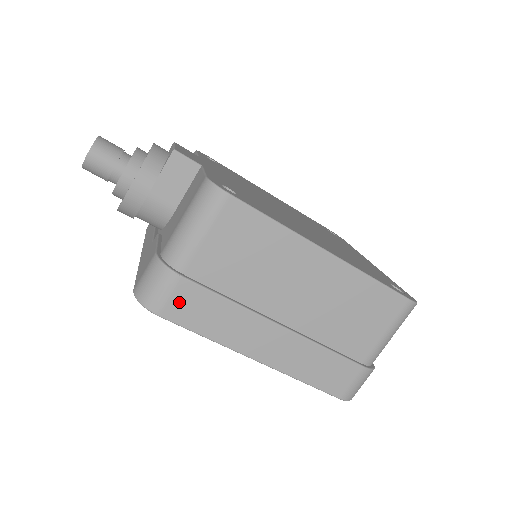
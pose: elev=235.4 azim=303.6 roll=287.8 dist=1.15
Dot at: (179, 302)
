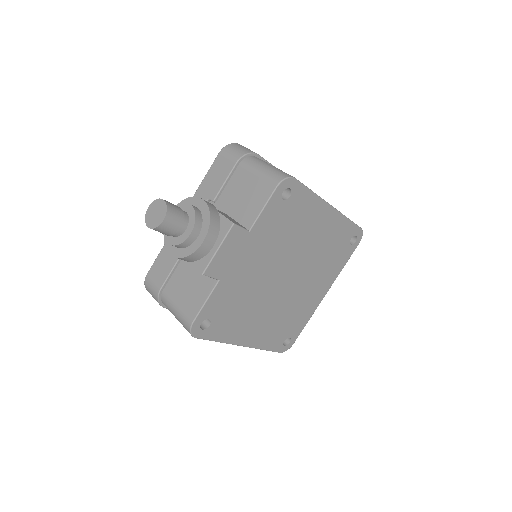
Dot at: occluded
